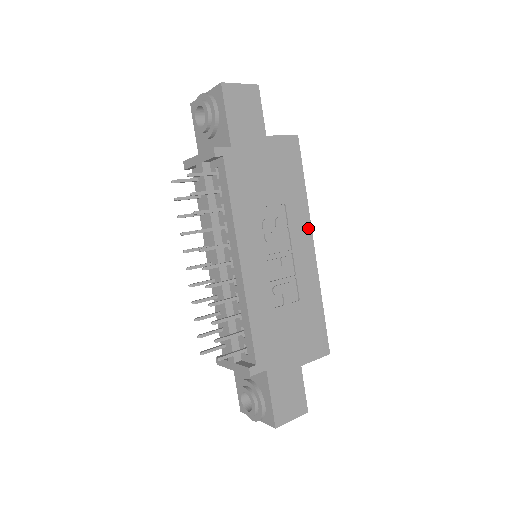
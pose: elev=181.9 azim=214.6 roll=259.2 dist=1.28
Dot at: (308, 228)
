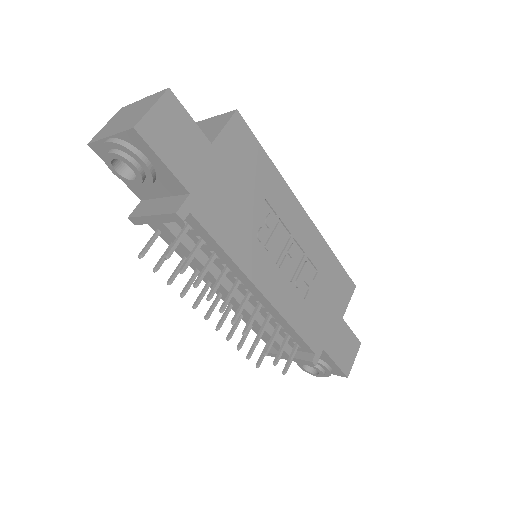
Dot at: (293, 200)
